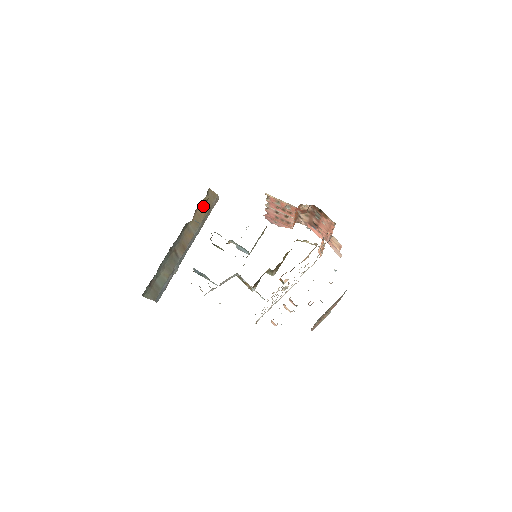
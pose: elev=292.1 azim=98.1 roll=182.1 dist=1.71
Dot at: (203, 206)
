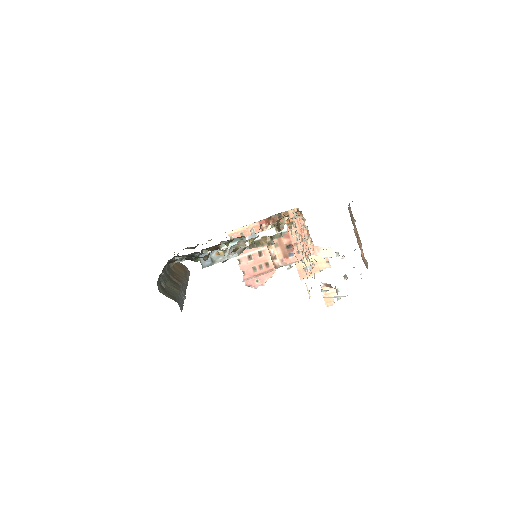
Dot at: occluded
